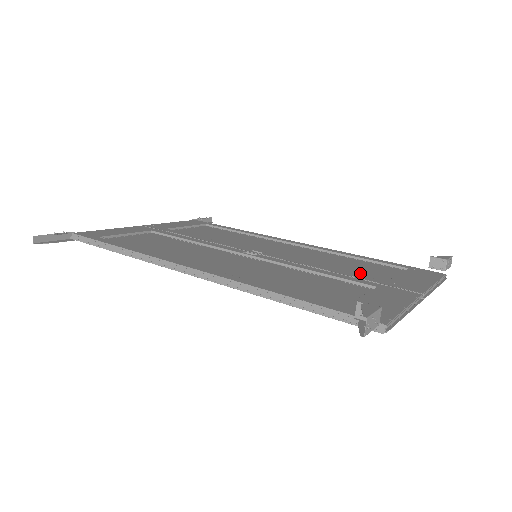
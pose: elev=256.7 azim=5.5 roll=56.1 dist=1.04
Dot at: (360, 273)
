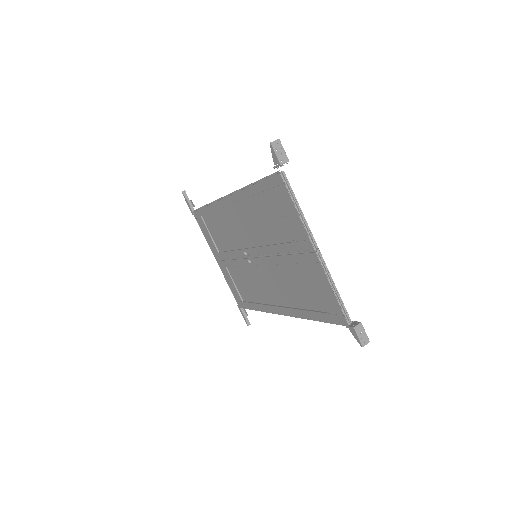
Dot at: (299, 272)
